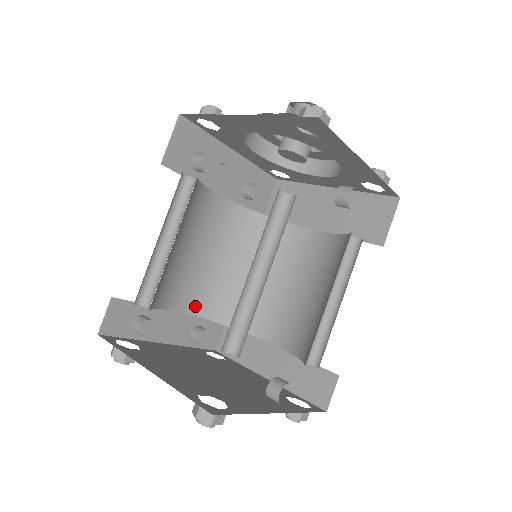
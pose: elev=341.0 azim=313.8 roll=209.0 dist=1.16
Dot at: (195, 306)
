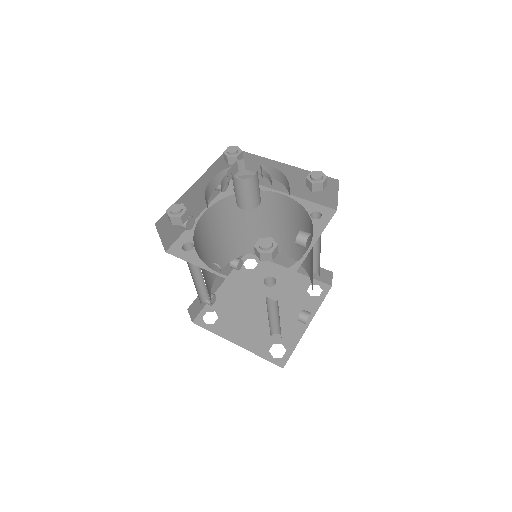
Dot at: (226, 260)
